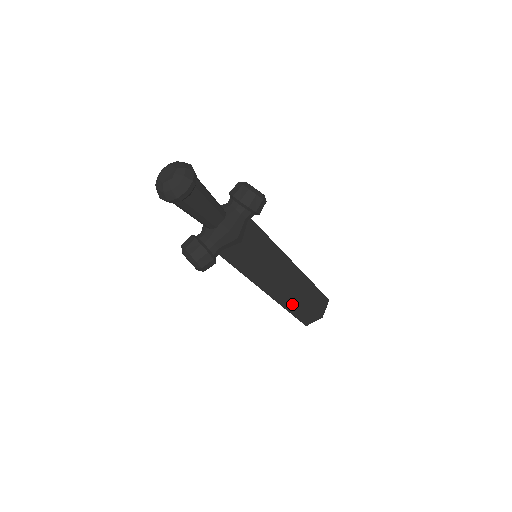
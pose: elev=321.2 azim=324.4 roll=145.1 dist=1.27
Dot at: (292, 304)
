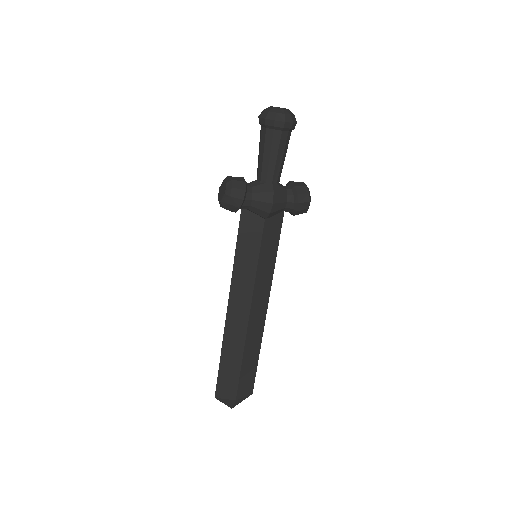
Dot at: (231, 348)
